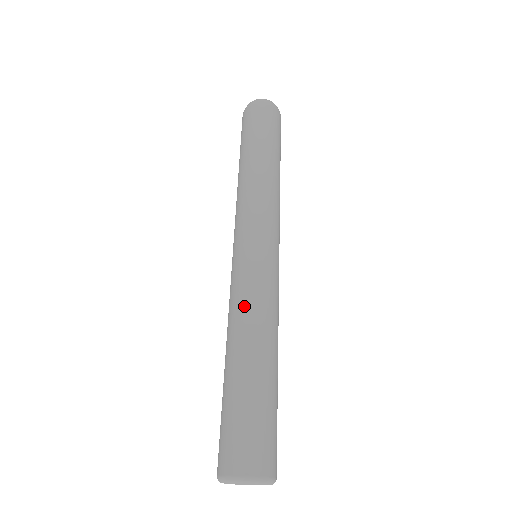
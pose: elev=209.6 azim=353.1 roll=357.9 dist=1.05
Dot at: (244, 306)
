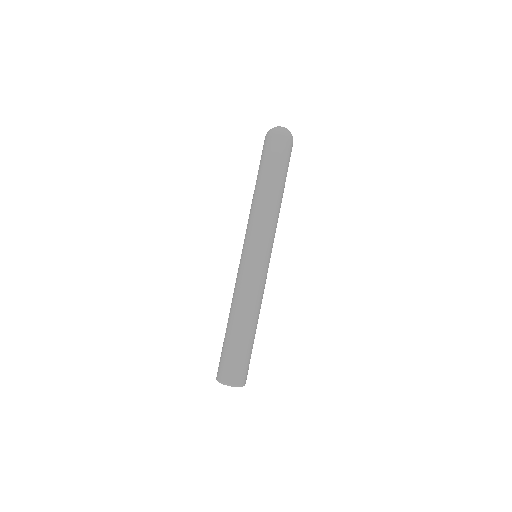
Dot at: (245, 295)
